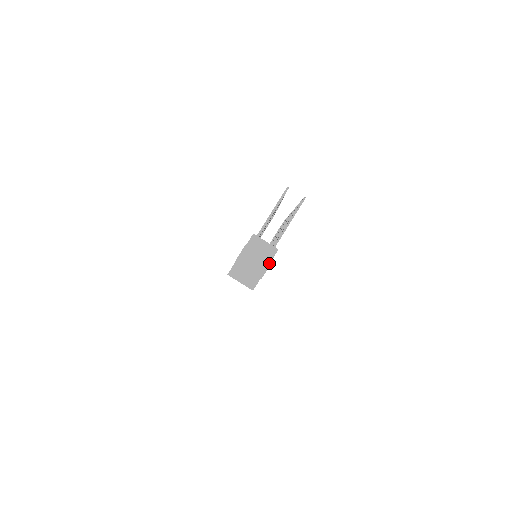
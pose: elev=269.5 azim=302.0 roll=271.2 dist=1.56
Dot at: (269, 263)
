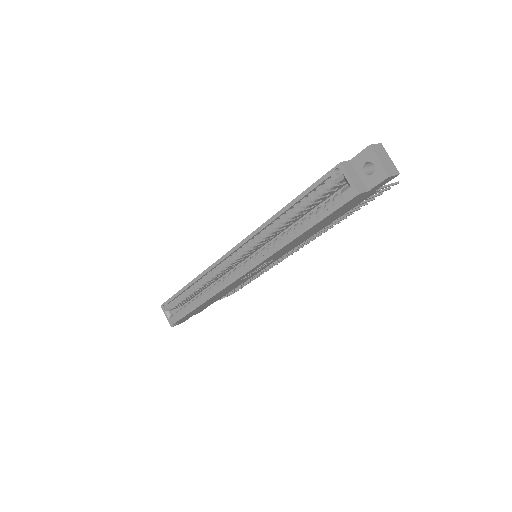
Dot at: (397, 172)
